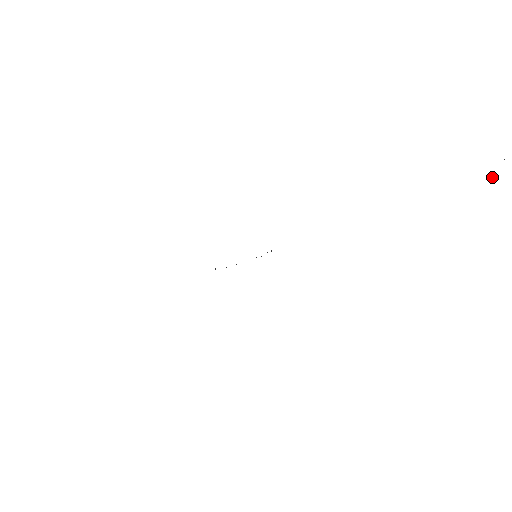
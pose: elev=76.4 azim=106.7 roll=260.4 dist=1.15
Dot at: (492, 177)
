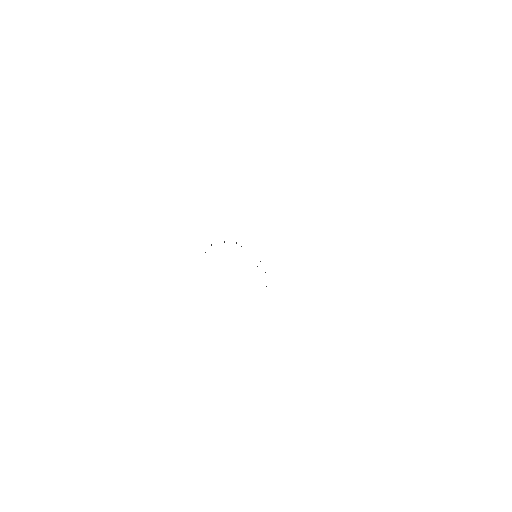
Dot at: occluded
